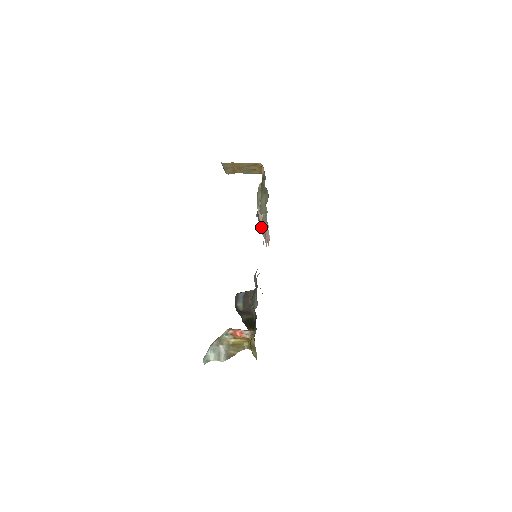
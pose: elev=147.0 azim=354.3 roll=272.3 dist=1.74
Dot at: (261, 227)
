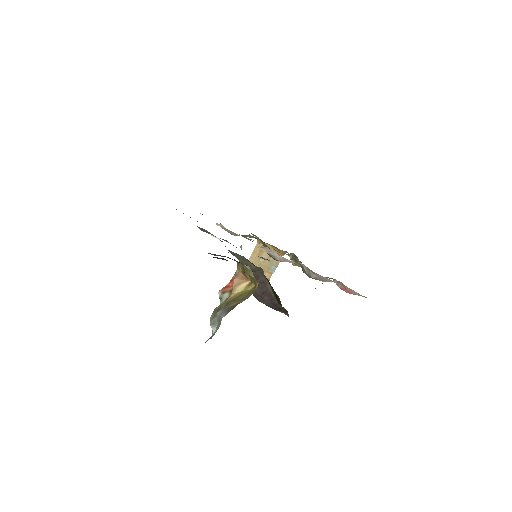
Dot at: (279, 258)
